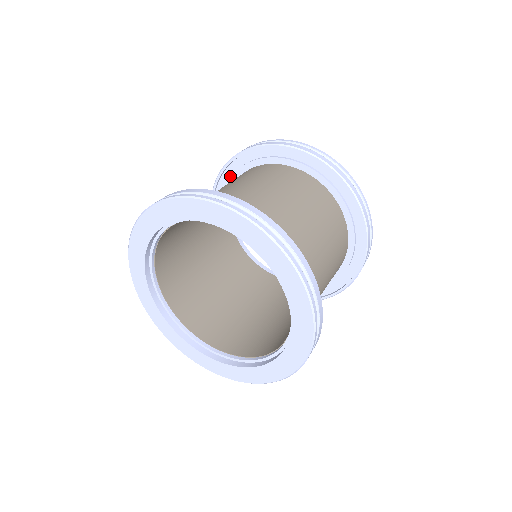
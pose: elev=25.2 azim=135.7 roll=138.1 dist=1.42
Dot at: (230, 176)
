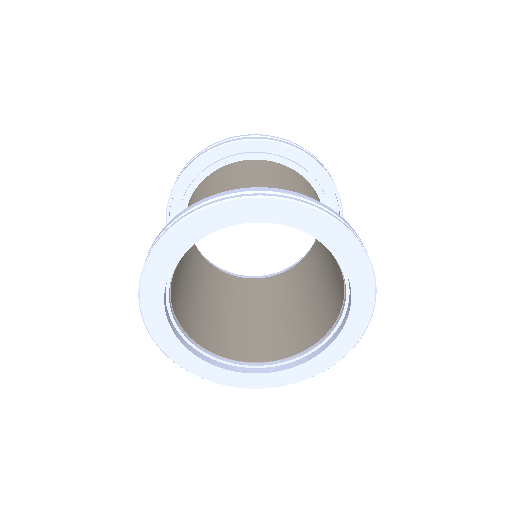
Dot at: (178, 210)
